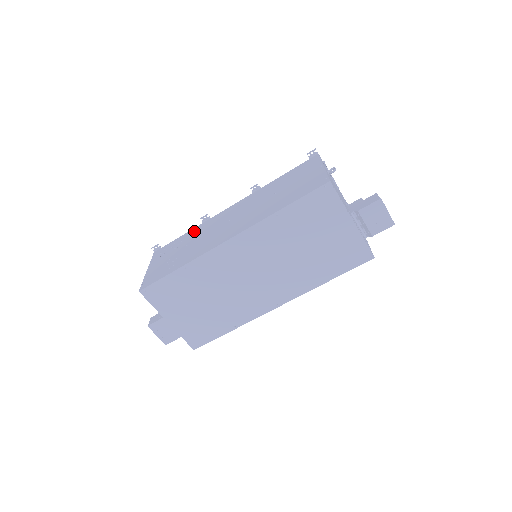
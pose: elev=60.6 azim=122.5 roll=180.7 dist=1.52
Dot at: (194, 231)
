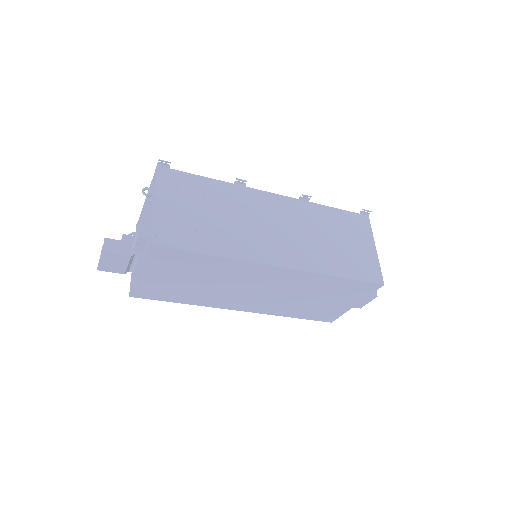
Dot at: (224, 189)
